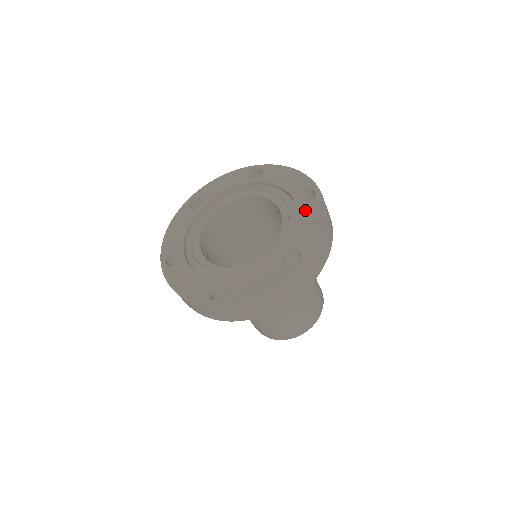
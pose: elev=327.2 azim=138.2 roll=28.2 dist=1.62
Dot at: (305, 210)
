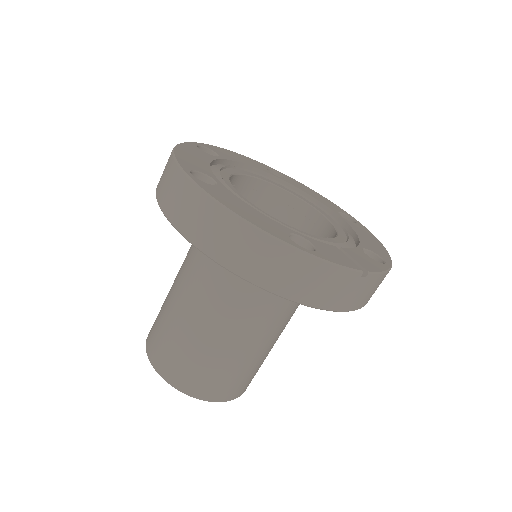
Dot at: (361, 254)
